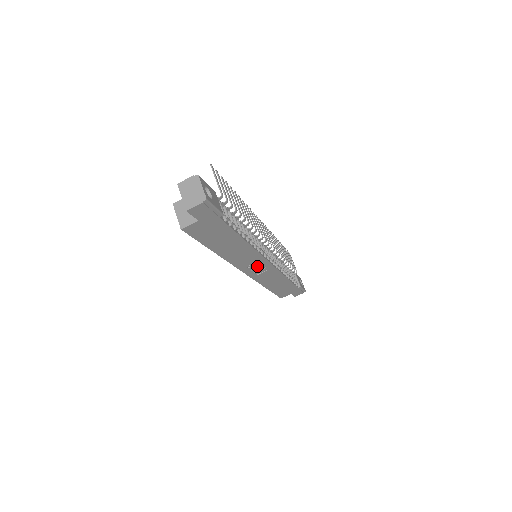
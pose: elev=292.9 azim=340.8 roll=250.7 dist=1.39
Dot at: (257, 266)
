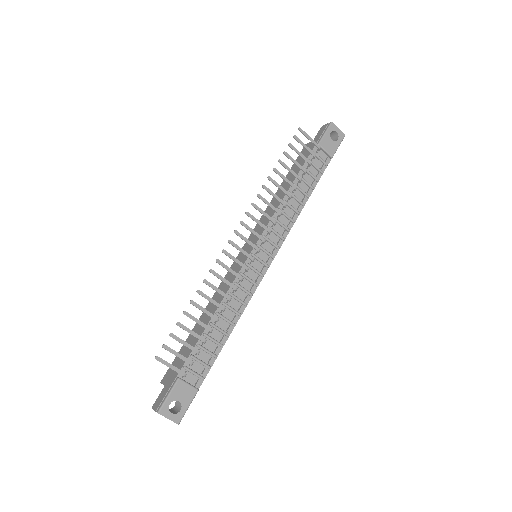
Dot at: occluded
